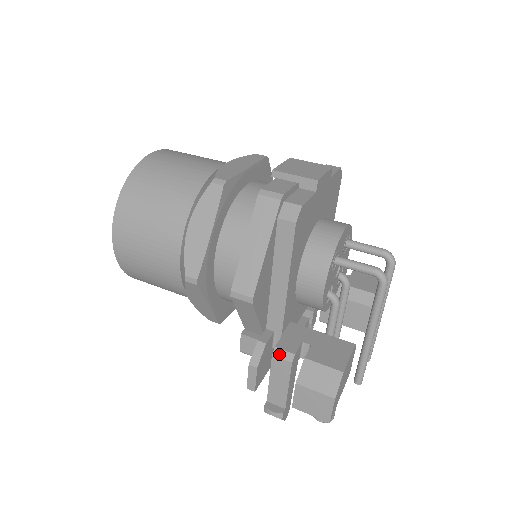
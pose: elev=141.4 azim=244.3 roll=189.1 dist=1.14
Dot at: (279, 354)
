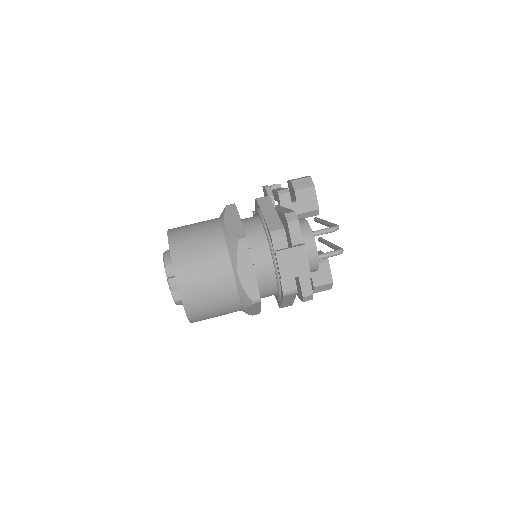
Dot at: occluded
